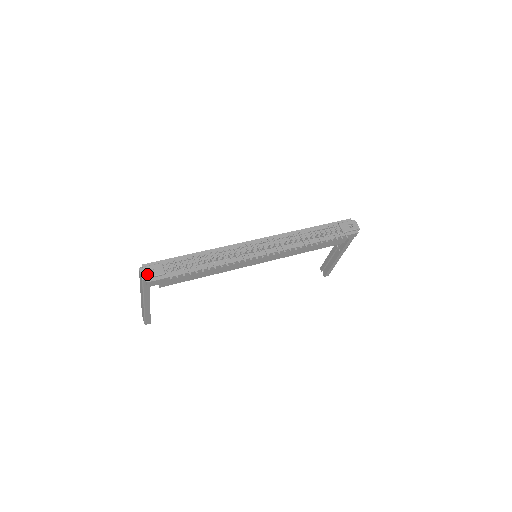
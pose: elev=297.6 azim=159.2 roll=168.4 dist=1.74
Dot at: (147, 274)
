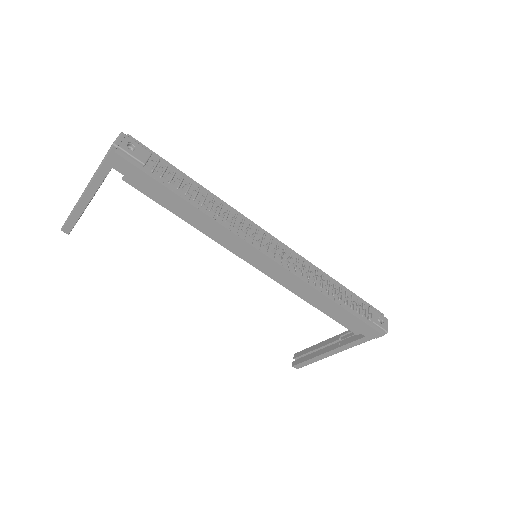
Dot at: (124, 145)
